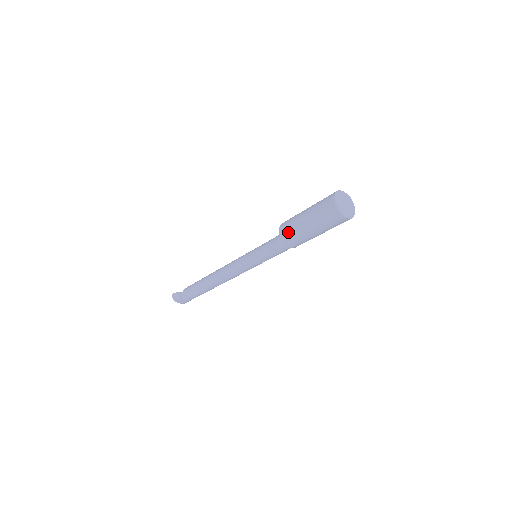
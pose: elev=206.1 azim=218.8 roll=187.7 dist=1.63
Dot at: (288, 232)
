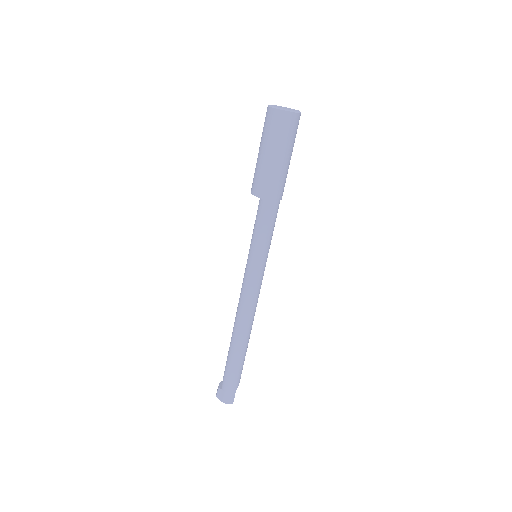
Dot at: (253, 179)
